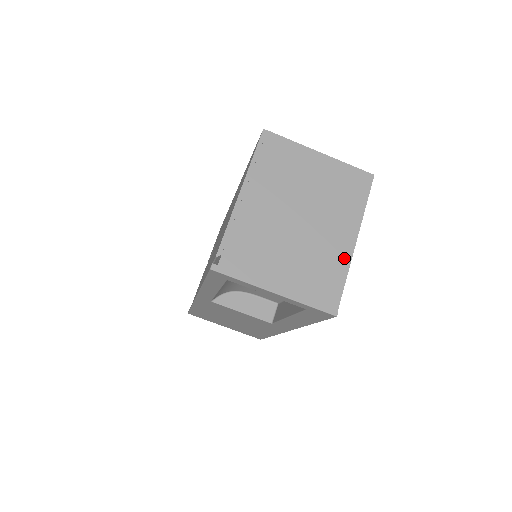
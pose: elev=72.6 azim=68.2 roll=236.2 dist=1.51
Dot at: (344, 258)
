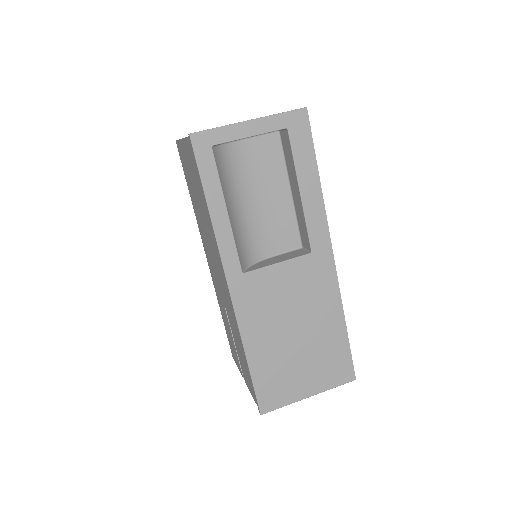
Dot at: occluded
